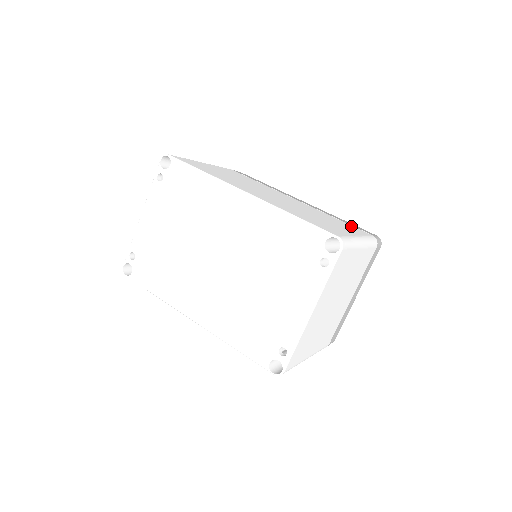
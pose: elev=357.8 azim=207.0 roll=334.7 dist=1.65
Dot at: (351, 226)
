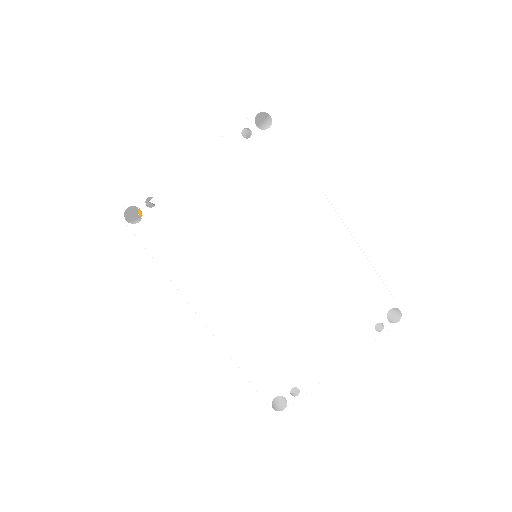
Dot at: occluded
